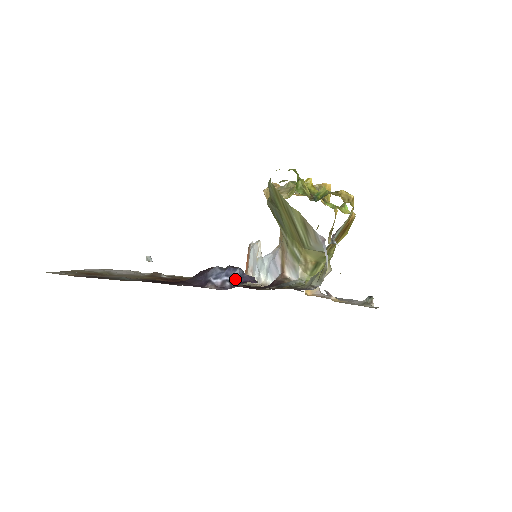
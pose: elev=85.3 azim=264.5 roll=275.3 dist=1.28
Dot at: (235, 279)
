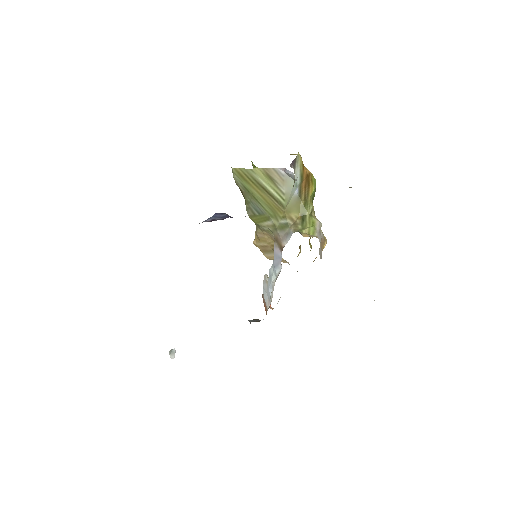
Dot at: (224, 218)
